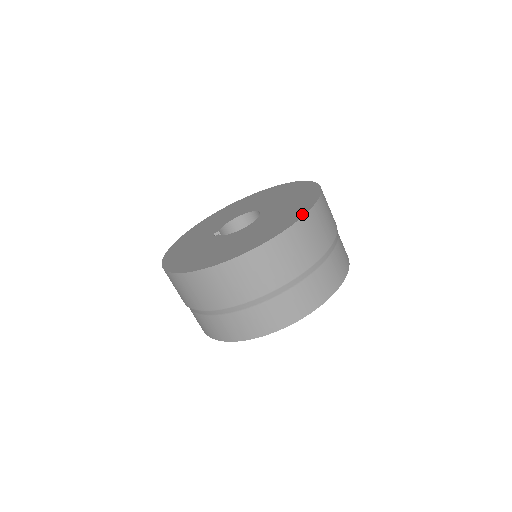
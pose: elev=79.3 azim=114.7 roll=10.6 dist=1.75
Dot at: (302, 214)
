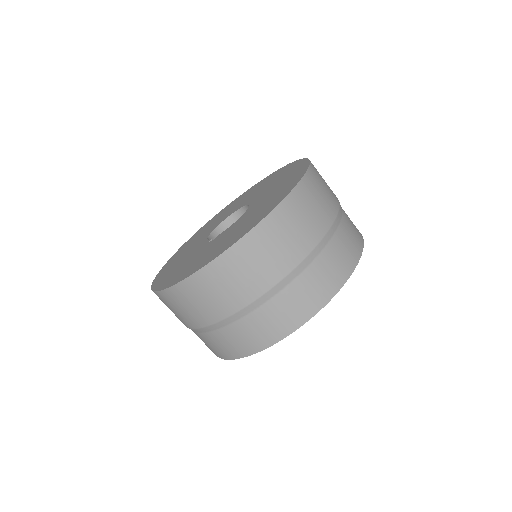
Dot at: (303, 160)
